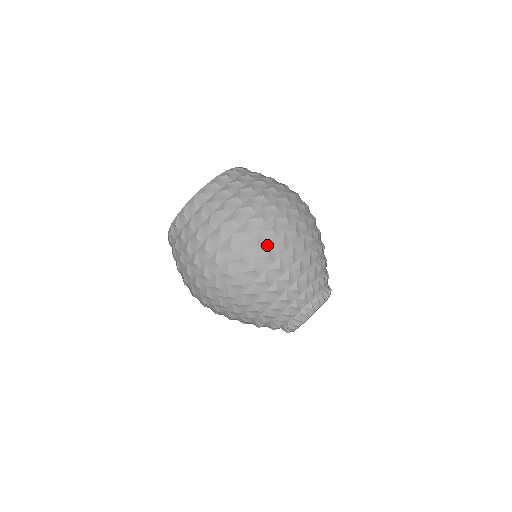
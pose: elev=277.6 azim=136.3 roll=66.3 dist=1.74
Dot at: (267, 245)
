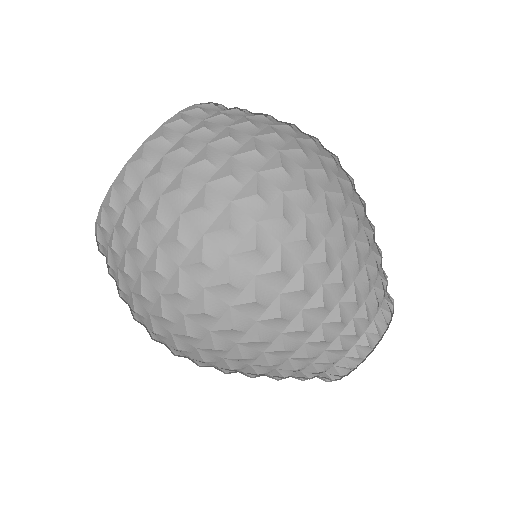
Dot at: (224, 310)
